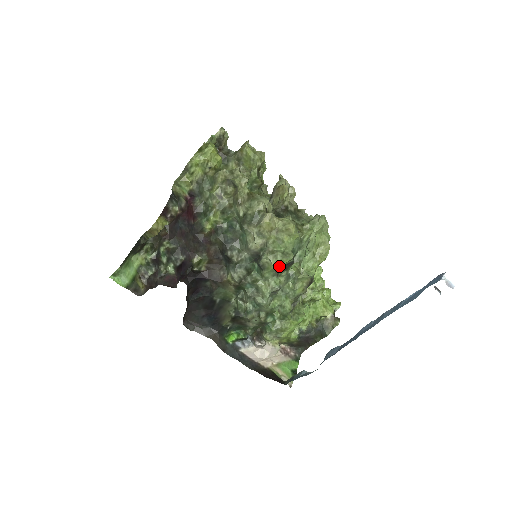
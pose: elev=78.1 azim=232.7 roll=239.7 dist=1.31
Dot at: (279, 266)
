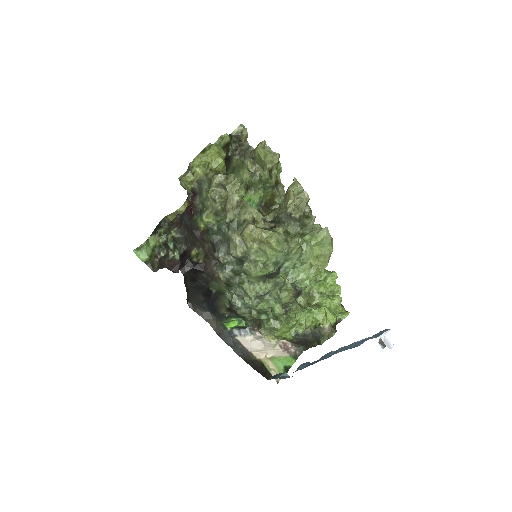
Dot at: (260, 275)
